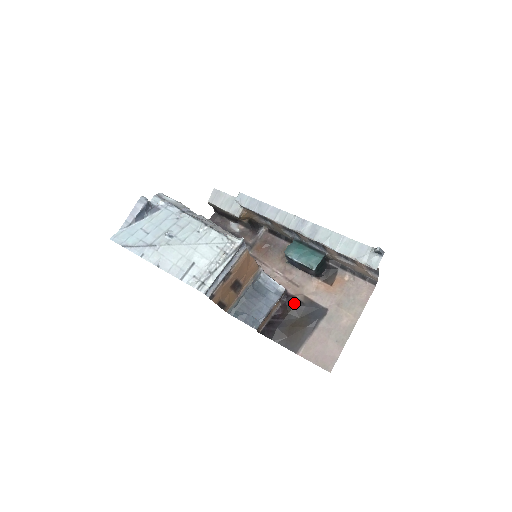
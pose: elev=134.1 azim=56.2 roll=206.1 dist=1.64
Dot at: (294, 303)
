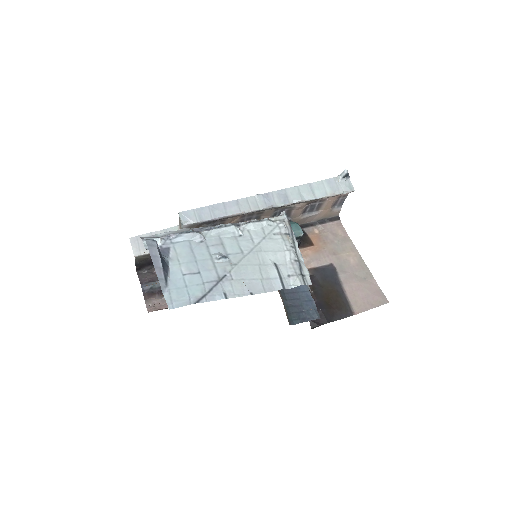
Dot at: occluded
